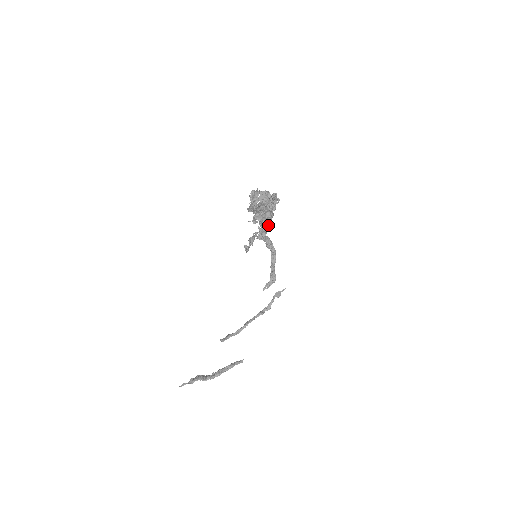
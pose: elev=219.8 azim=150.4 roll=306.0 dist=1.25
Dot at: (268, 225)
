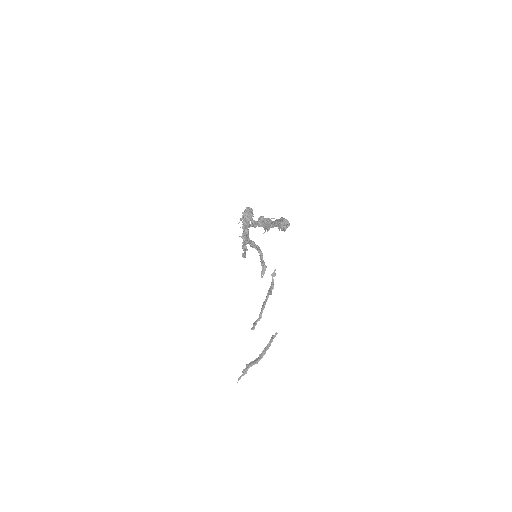
Dot at: (248, 232)
